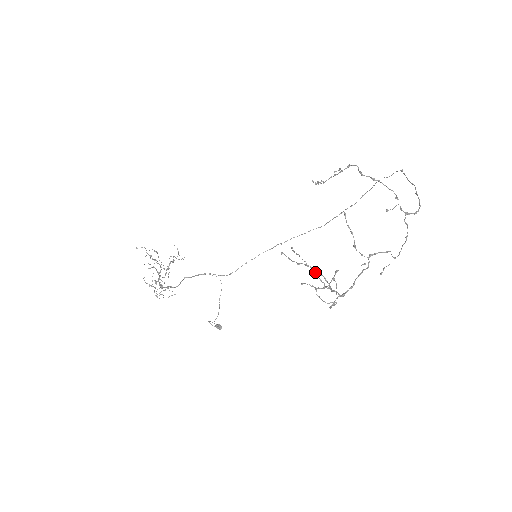
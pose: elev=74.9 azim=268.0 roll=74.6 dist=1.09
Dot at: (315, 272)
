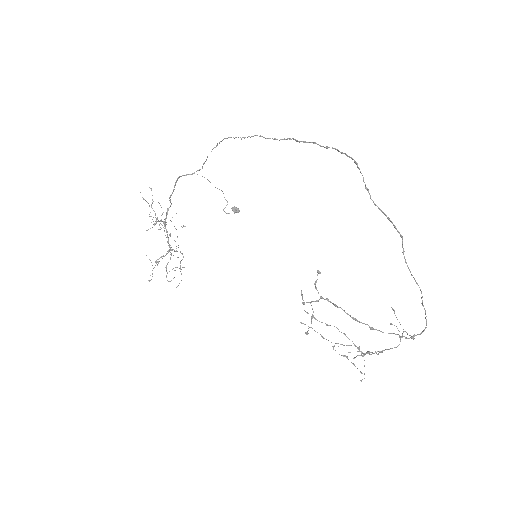
Dot at: occluded
